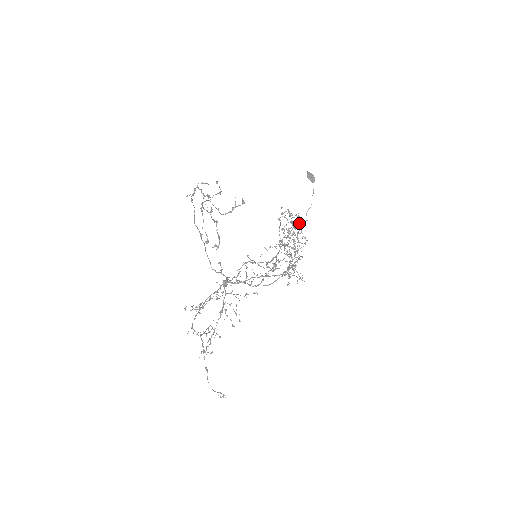
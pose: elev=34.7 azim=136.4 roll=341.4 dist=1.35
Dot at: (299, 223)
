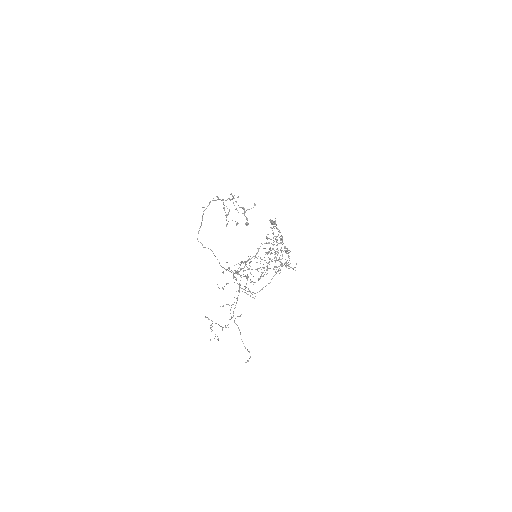
Dot at: occluded
